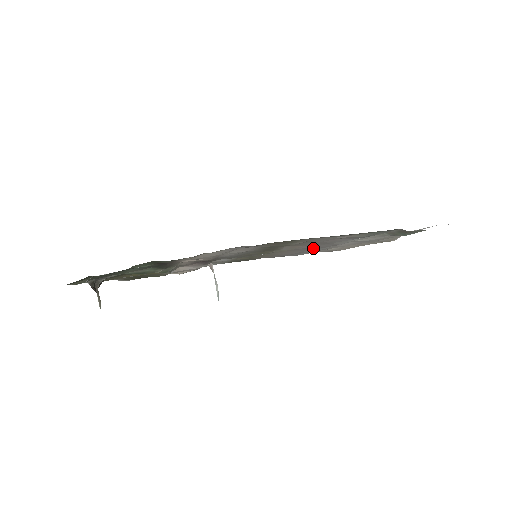
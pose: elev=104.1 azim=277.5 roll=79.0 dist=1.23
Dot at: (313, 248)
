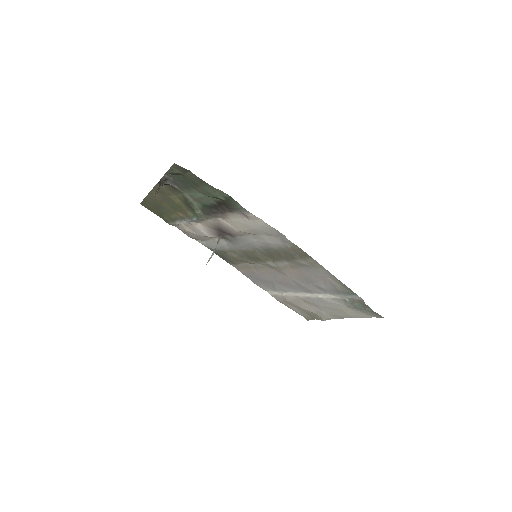
Dot at: (287, 281)
